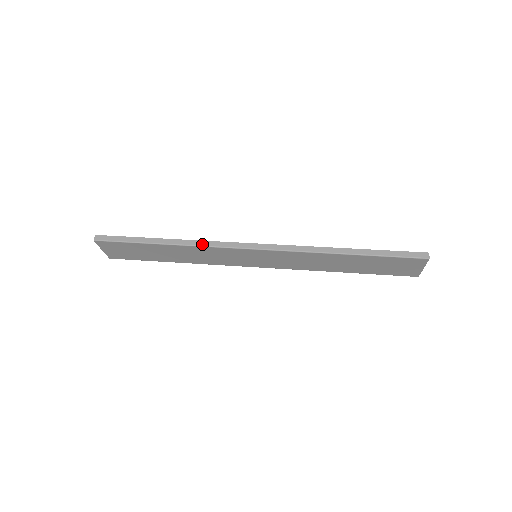
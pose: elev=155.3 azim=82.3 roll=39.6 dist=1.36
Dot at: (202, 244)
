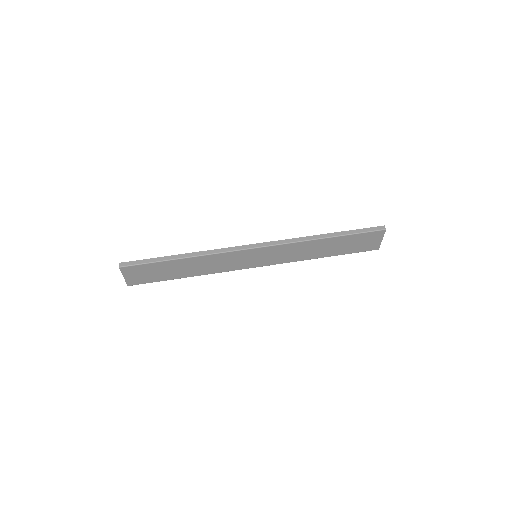
Dot at: (214, 252)
